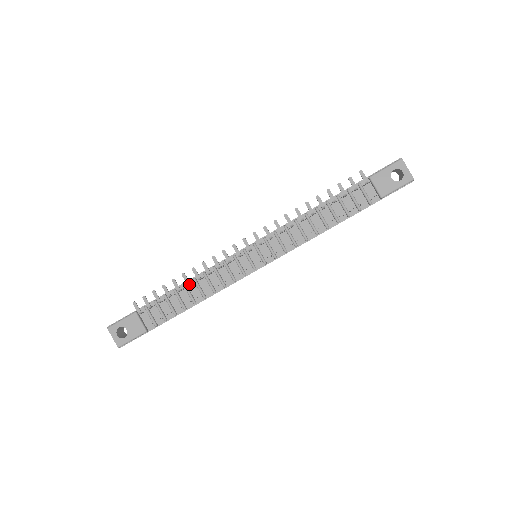
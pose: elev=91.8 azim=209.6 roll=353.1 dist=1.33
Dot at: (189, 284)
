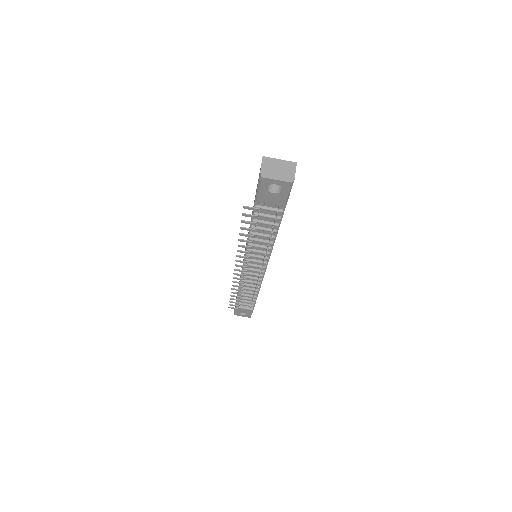
Dot at: occluded
